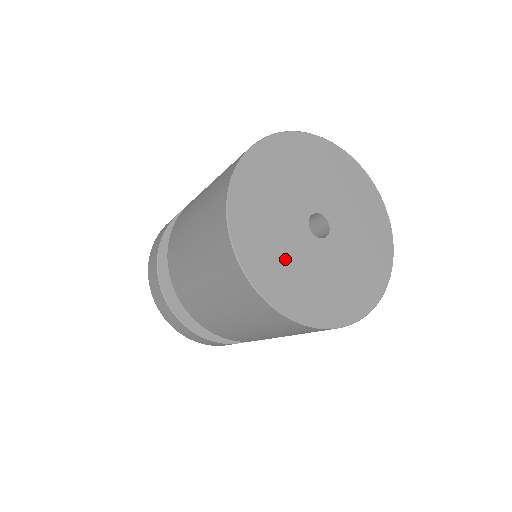
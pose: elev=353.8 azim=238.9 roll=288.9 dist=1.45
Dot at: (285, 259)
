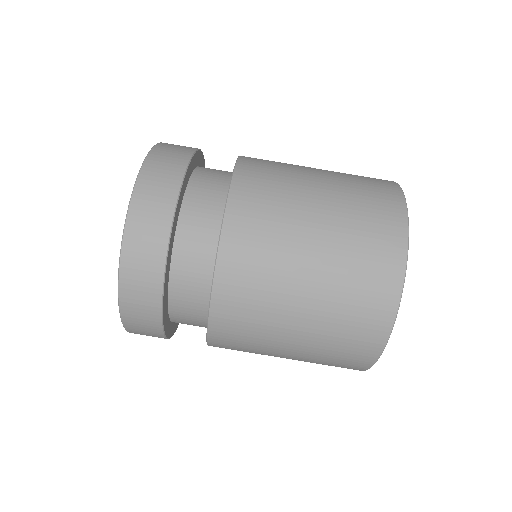
Dot at: occluded
